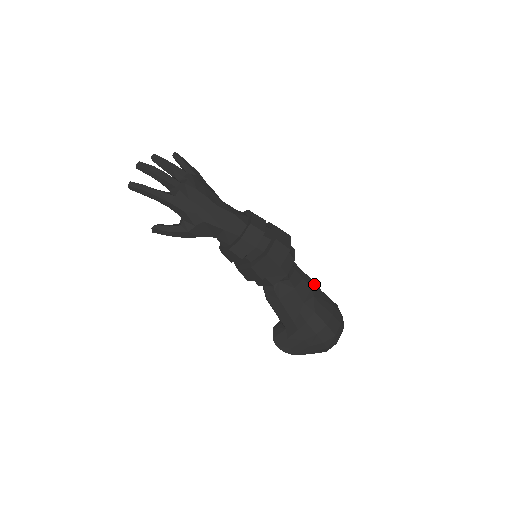
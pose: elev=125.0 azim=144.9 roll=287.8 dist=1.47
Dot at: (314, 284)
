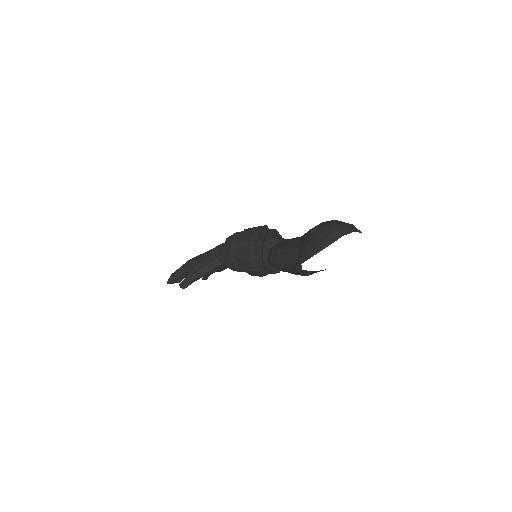
Dot at: occluded
